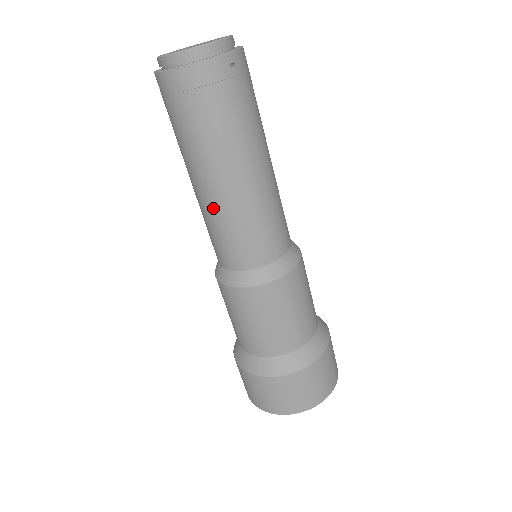
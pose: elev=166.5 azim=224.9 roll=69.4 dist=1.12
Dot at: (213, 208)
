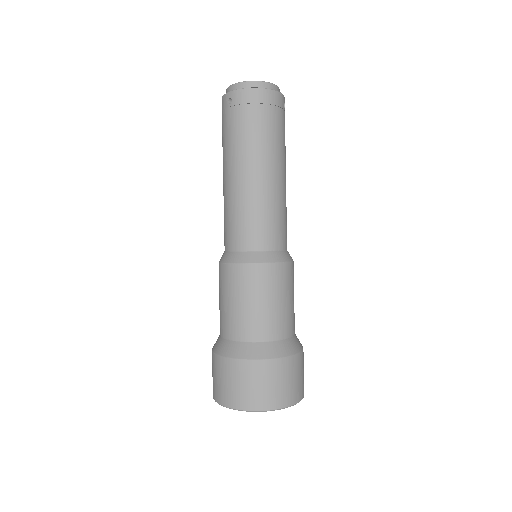
Dot at: (253, 192)
